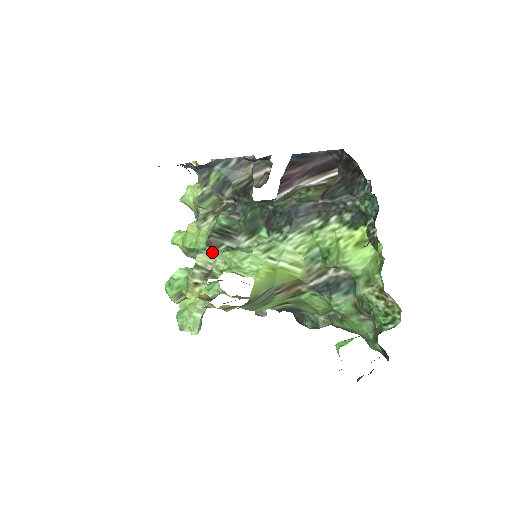
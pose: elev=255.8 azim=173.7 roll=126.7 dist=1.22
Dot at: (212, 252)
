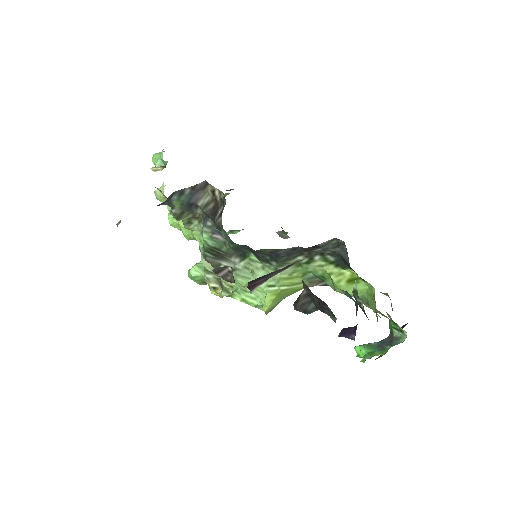
Dot at: occluded
